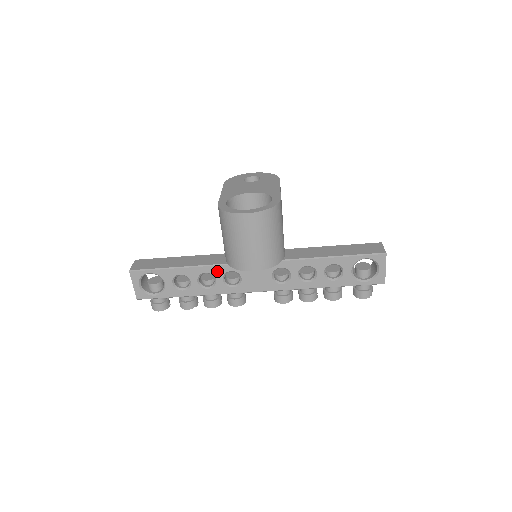
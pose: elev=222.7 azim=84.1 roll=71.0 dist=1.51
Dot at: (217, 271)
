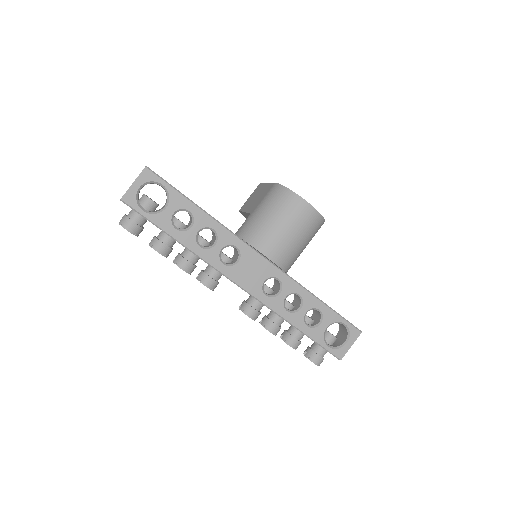
Dot at: (225, 237)
